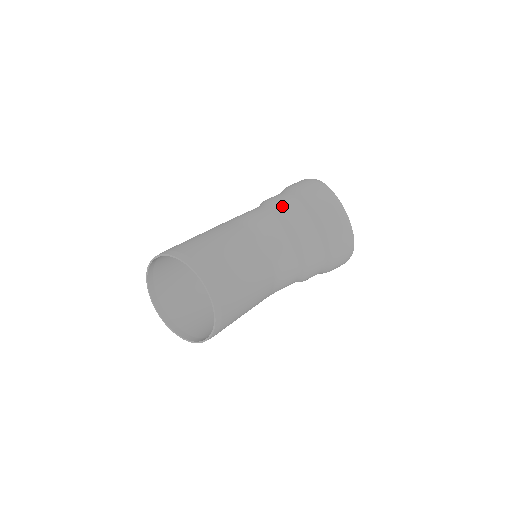
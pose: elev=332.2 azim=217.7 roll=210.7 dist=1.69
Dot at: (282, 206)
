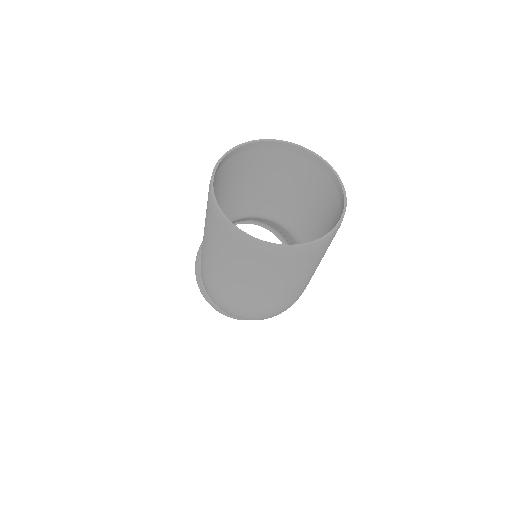
Dot at: occluded
